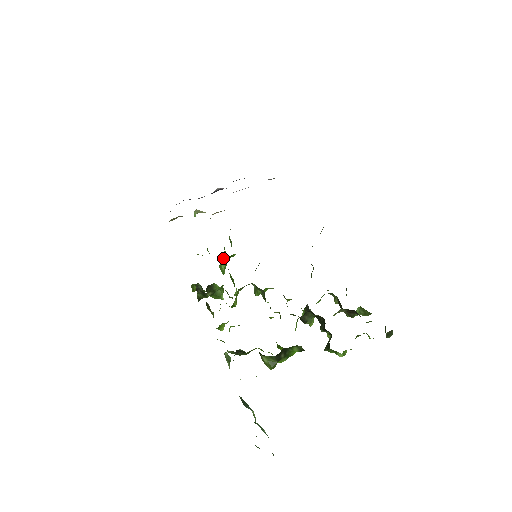
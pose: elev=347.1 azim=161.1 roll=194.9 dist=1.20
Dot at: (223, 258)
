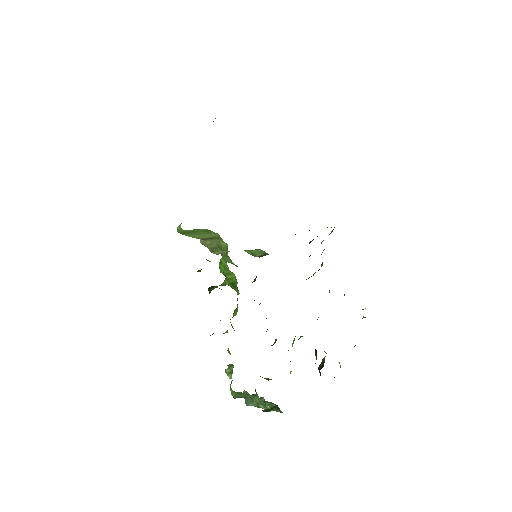
Dot at: (221, 258)
